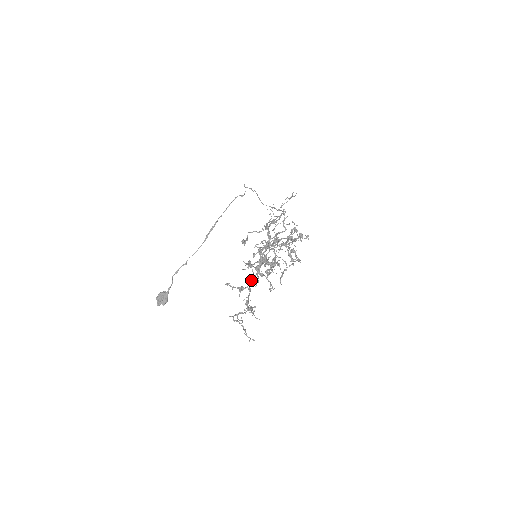
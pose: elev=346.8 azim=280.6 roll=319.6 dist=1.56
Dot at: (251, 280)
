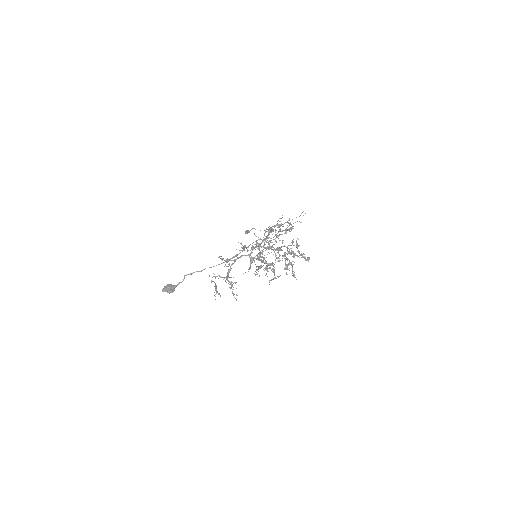
Dot at: (240, 257)
